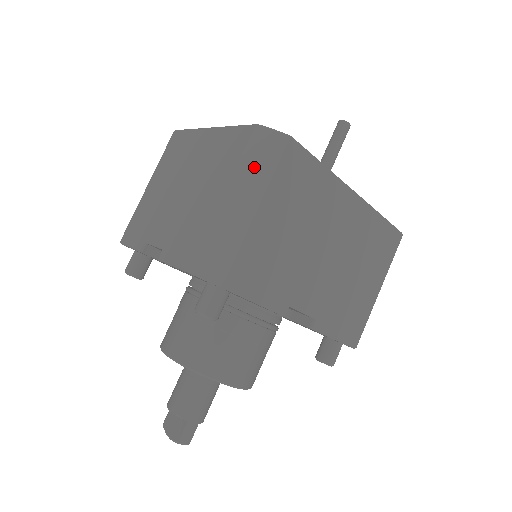
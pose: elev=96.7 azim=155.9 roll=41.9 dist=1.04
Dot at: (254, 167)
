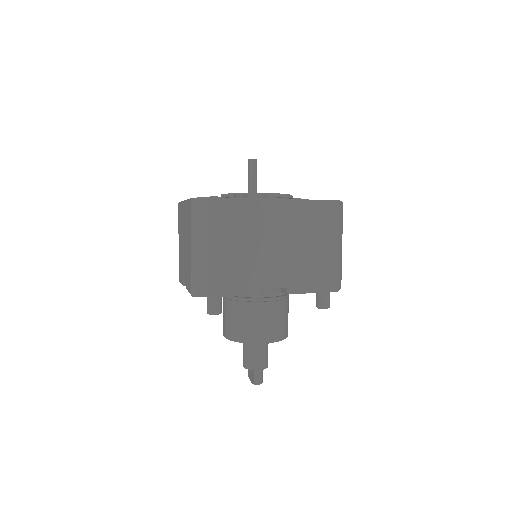
Dot at: (198, 224)
